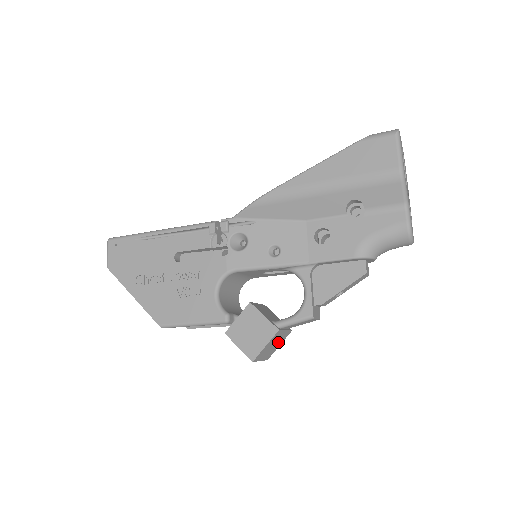
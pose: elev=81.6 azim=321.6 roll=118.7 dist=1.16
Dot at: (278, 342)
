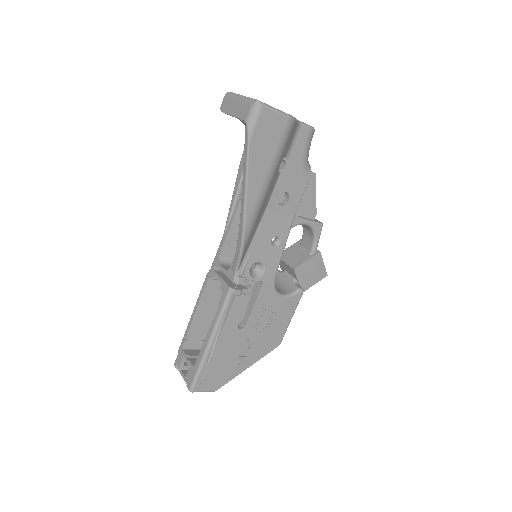
Dot at: occluded
